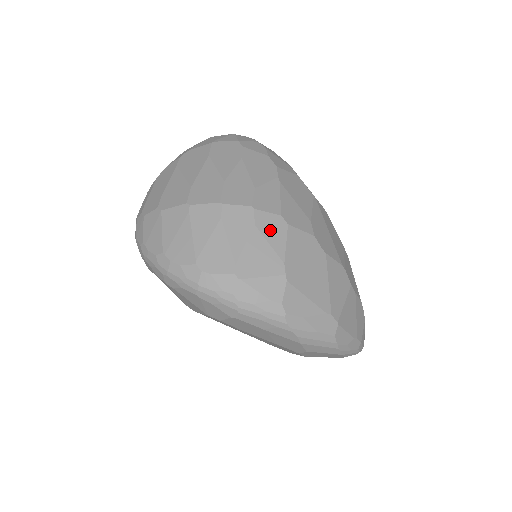
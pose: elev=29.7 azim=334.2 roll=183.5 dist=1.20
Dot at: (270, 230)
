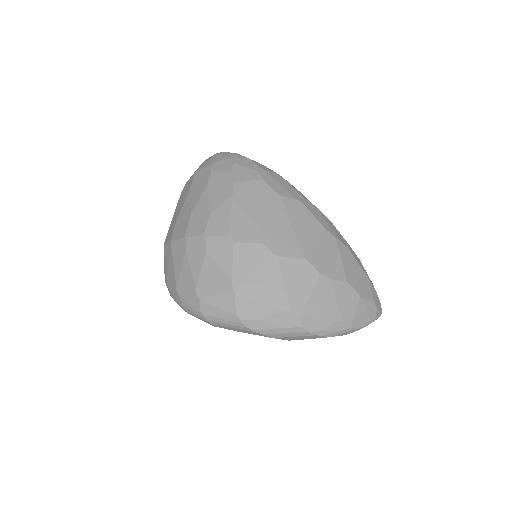
Dot at: (219, 252)
